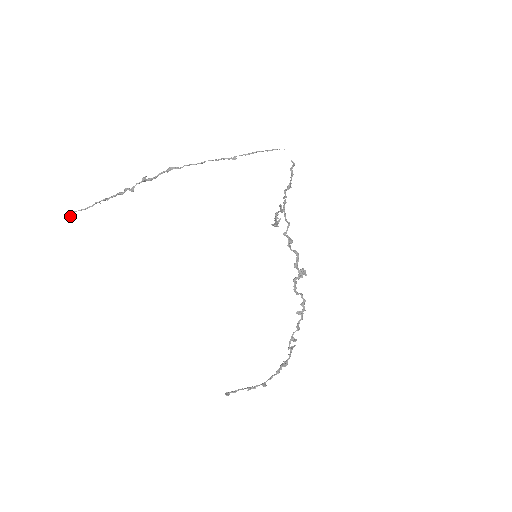
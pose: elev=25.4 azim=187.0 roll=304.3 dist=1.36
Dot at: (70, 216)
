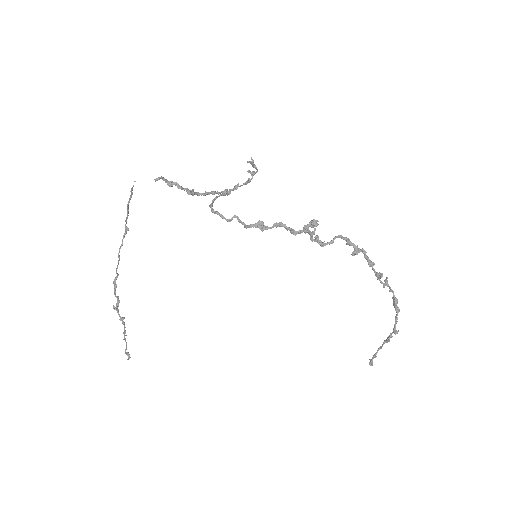
Dot at: (128, 357)
